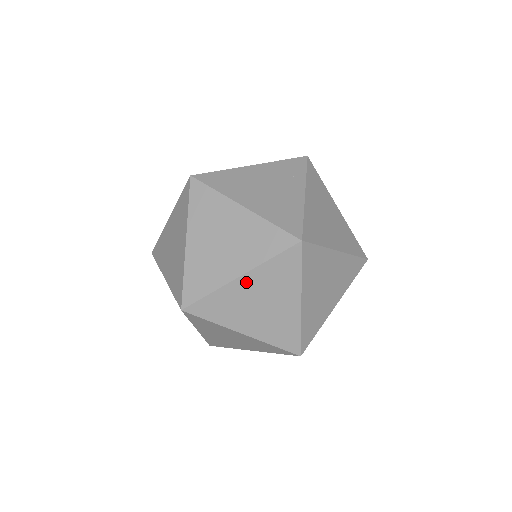
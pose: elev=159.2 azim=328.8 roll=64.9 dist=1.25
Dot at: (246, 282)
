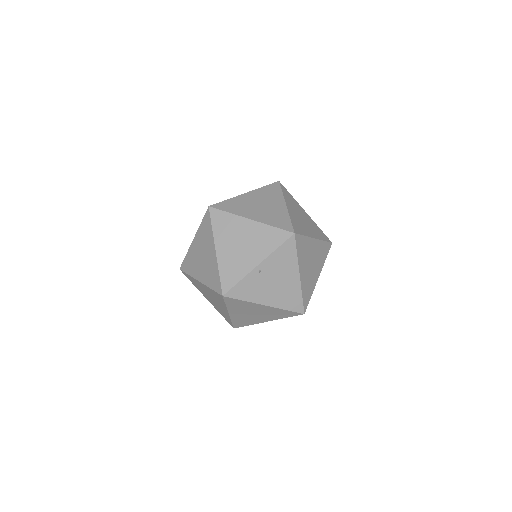
Dot at: (196, 242)
